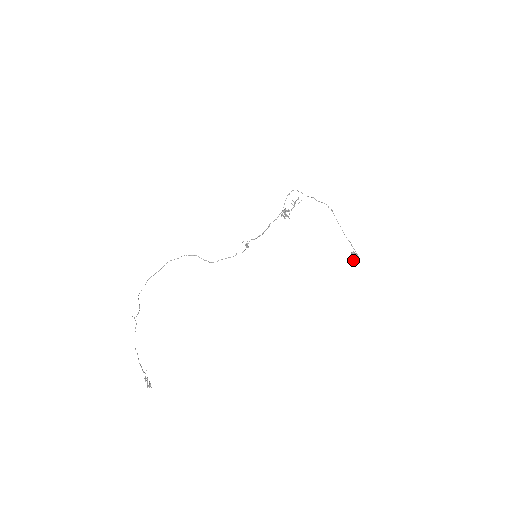
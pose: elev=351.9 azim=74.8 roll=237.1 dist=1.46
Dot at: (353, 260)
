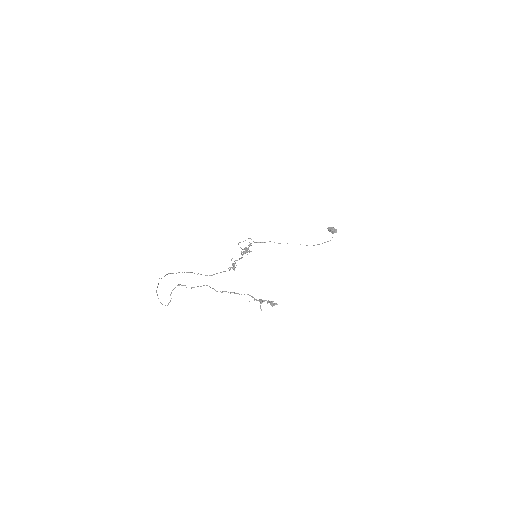
Dot at: (334, 228)
